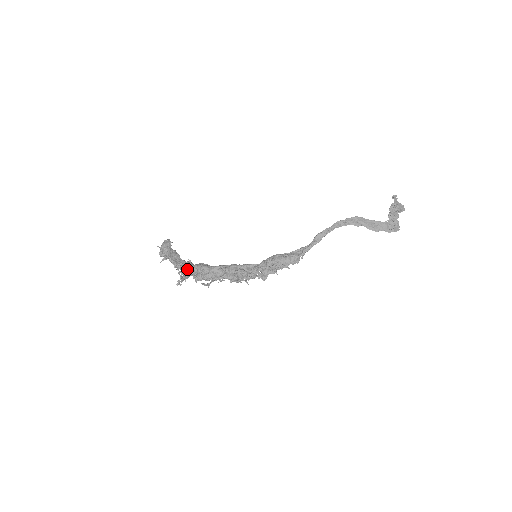
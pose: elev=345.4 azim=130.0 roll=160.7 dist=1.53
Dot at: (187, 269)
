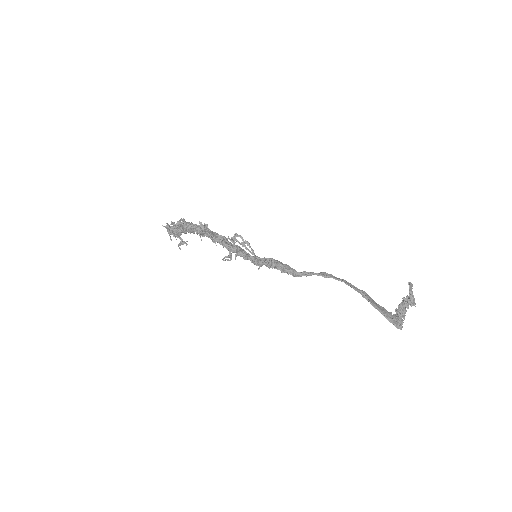
Dot at: occluded
